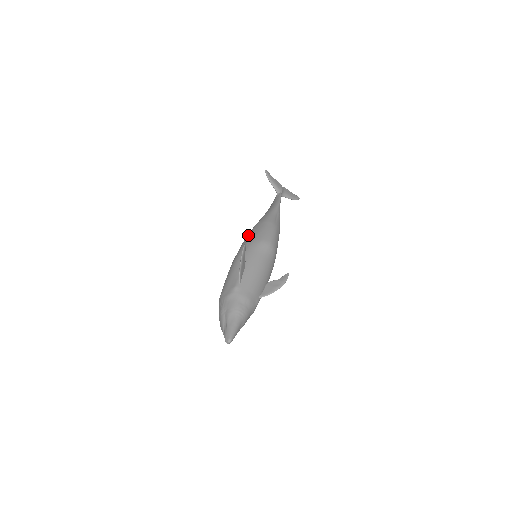
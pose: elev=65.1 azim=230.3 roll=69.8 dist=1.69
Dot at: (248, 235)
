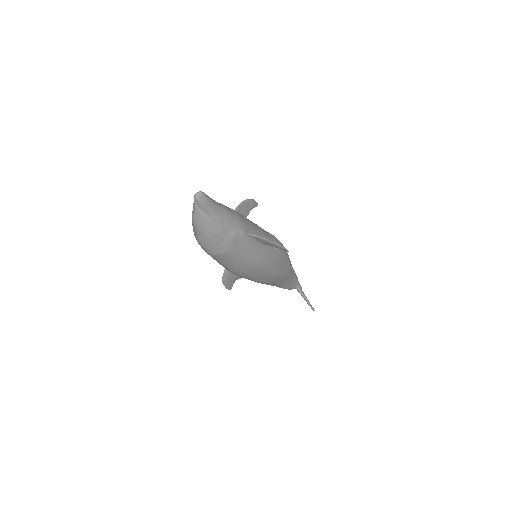
Dot at: occluded
